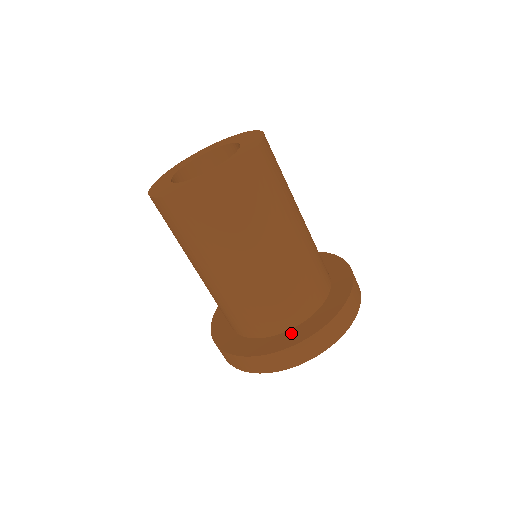
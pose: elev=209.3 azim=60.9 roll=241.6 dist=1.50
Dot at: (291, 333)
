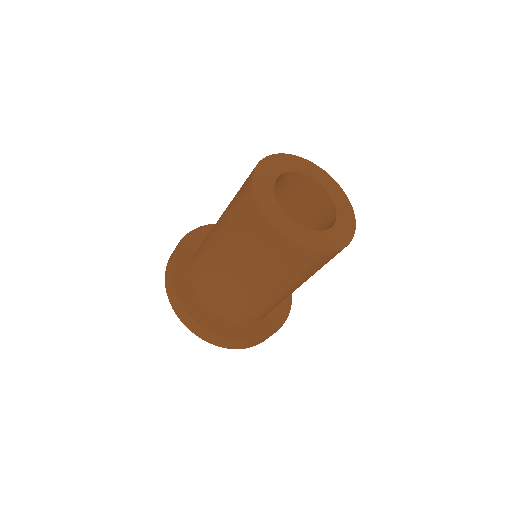
Dot at: (254, 326)
